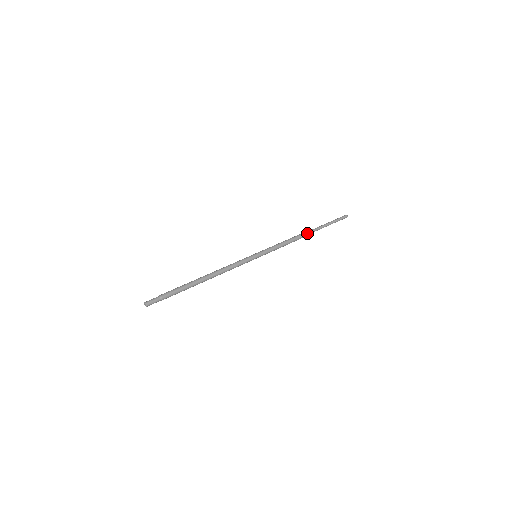
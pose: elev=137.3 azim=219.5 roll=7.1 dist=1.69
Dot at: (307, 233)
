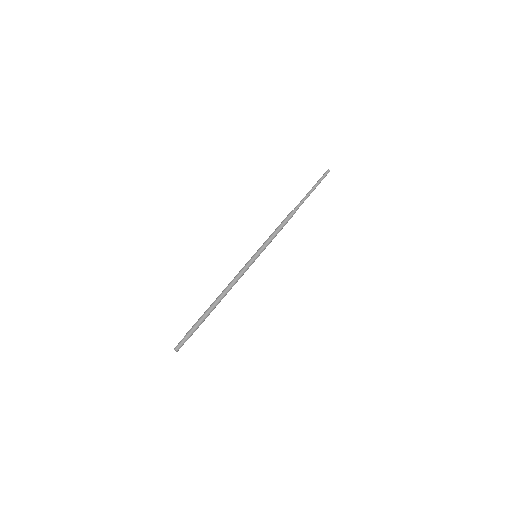
Dot at: (296, 209)
